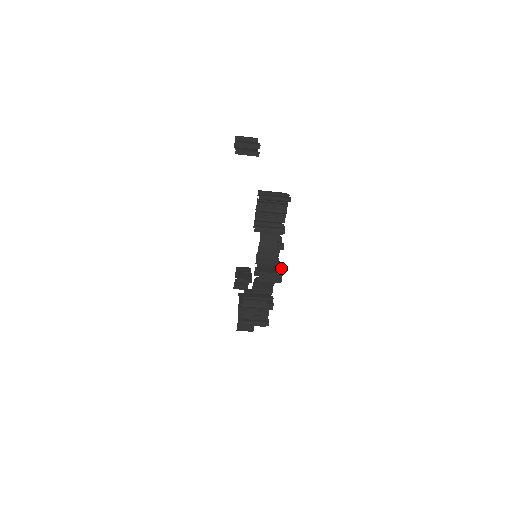
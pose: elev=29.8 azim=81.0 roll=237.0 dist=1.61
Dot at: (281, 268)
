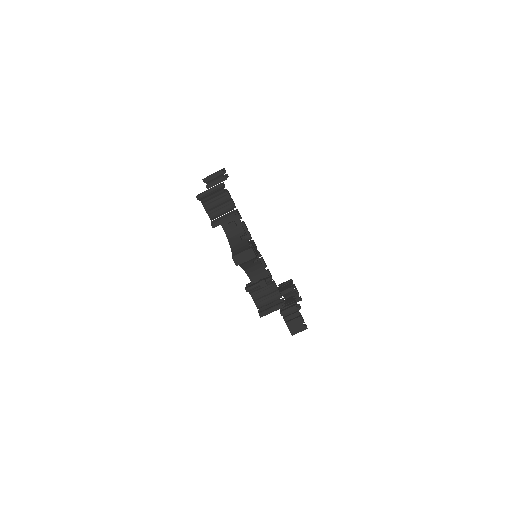
Dot at: (251, 245)
